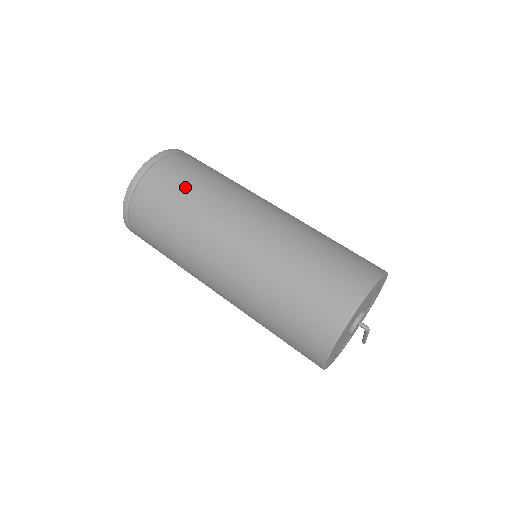
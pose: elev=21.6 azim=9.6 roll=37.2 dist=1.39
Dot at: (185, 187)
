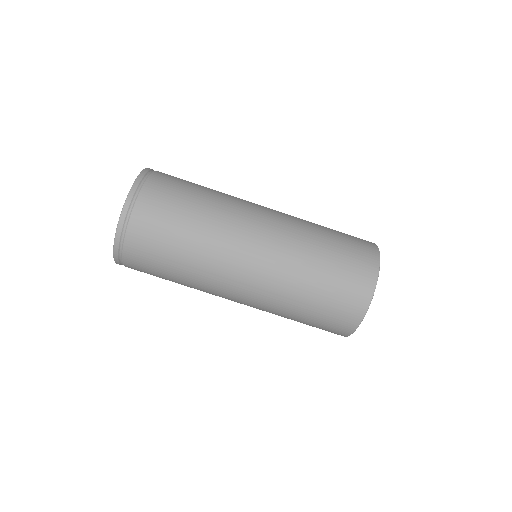
Dot at: (172, 249)
